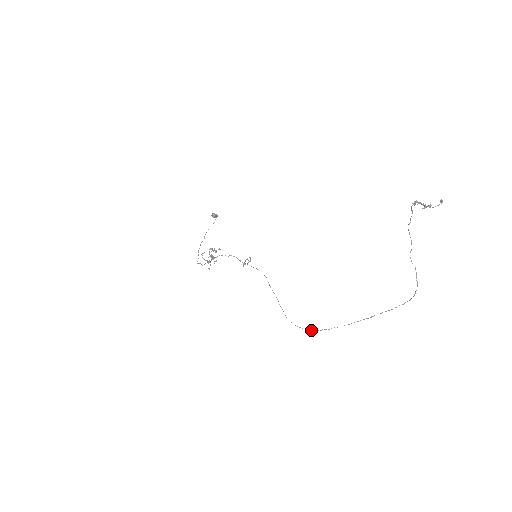
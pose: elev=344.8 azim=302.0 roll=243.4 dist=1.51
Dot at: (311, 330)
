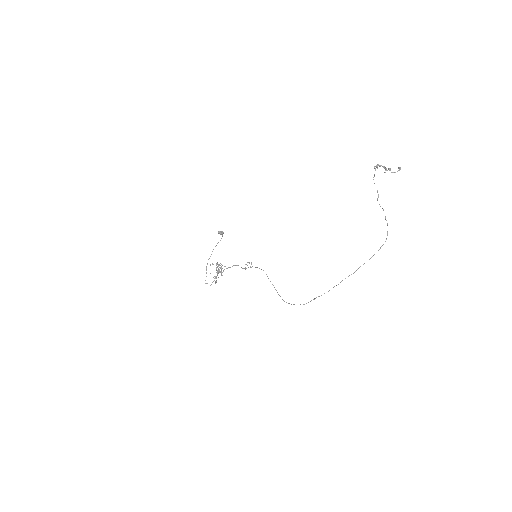
Dot at: (306, 303)
